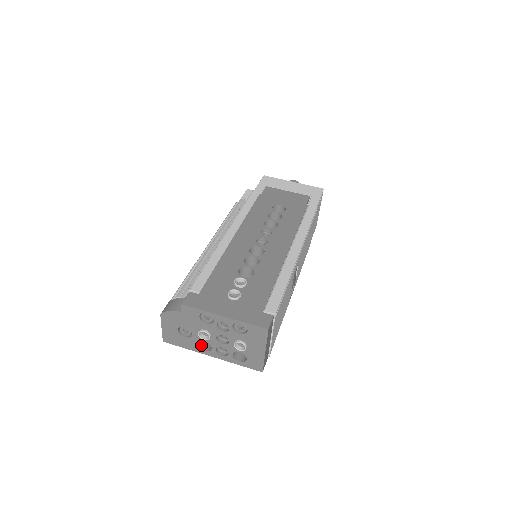
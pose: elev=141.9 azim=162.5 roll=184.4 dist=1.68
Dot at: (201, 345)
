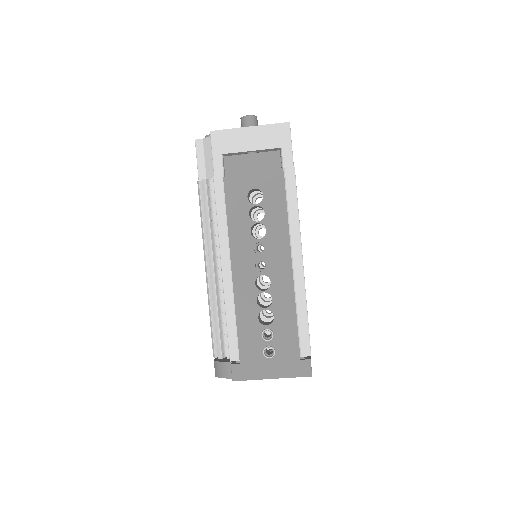
Dot at: occluded
